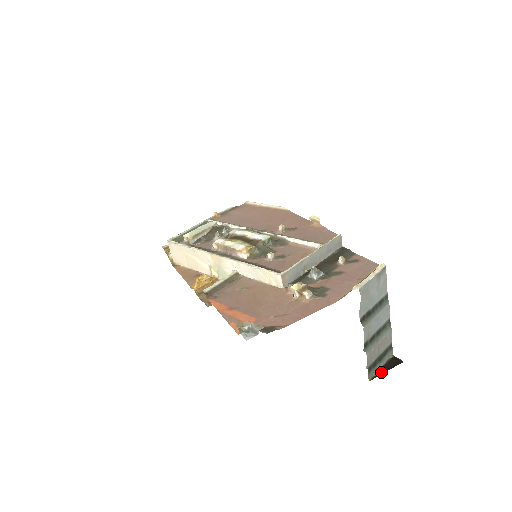
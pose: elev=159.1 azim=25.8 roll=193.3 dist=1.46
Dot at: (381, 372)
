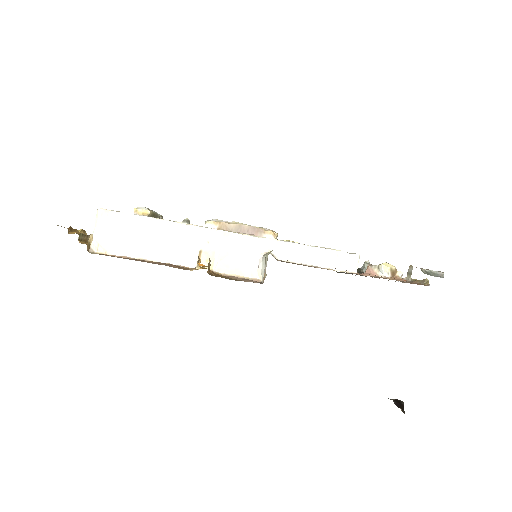
Dot at: (401, 408)
